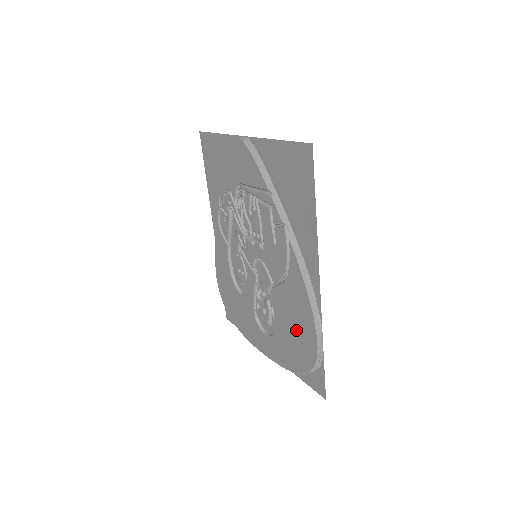
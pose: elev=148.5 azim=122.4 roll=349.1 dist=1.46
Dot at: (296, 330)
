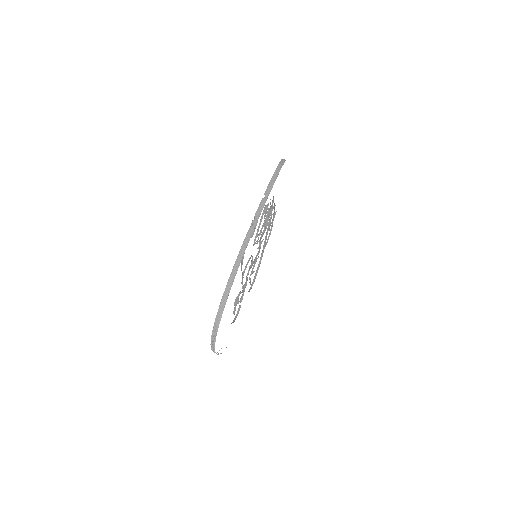
Dot at: occluded
